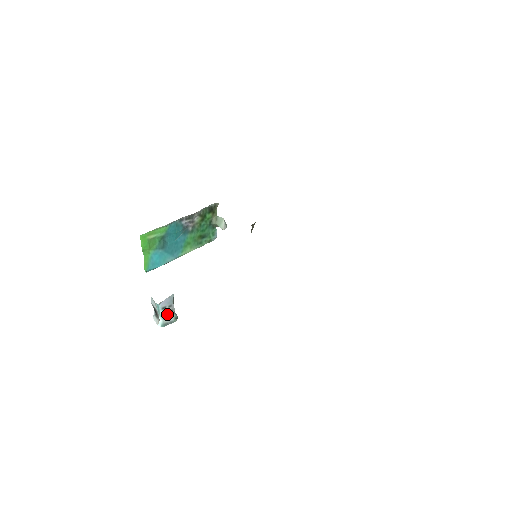
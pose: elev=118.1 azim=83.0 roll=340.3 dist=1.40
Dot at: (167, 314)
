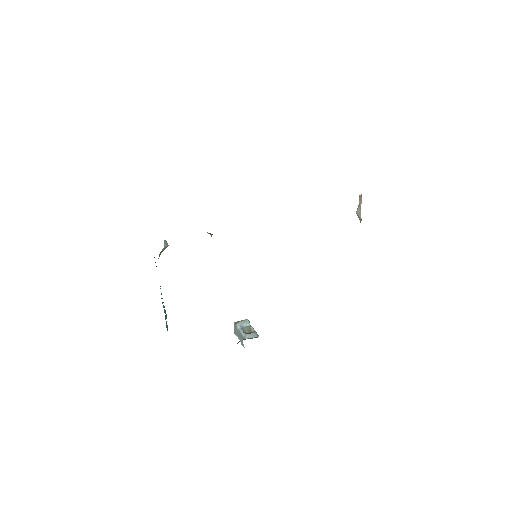
Dot at: occluded
